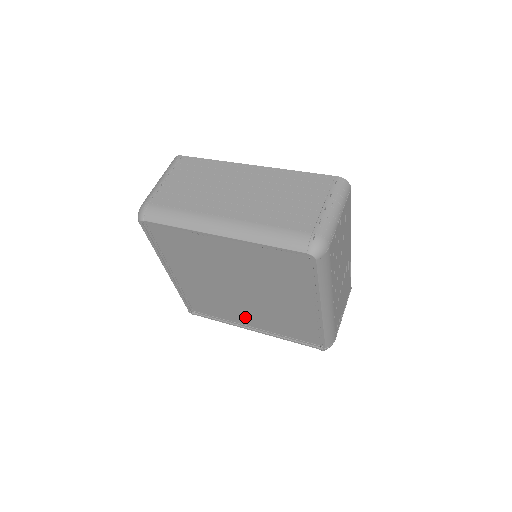
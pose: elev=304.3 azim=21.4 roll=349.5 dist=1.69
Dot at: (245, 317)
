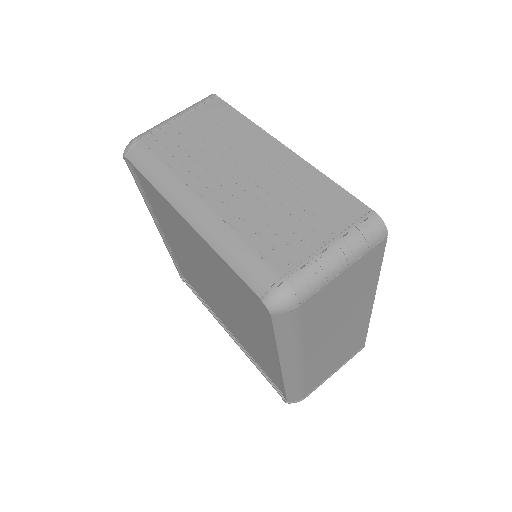
Dot at: (221, 315)
